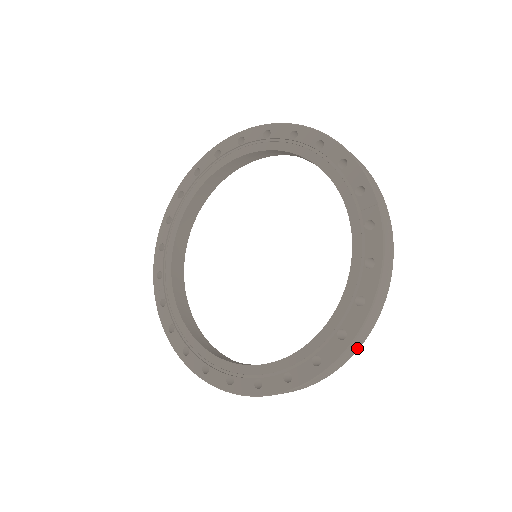
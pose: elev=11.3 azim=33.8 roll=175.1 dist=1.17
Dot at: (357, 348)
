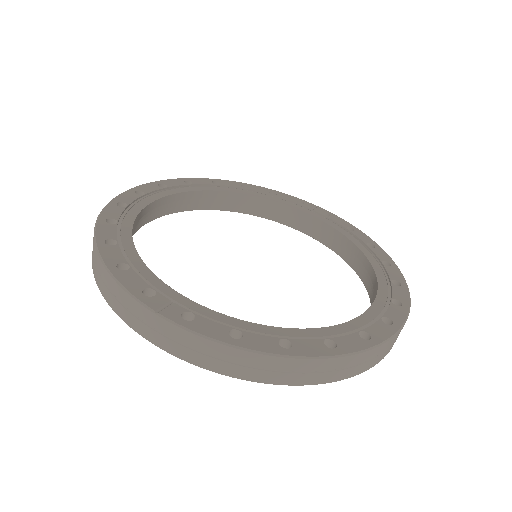
Dot at: occluded
